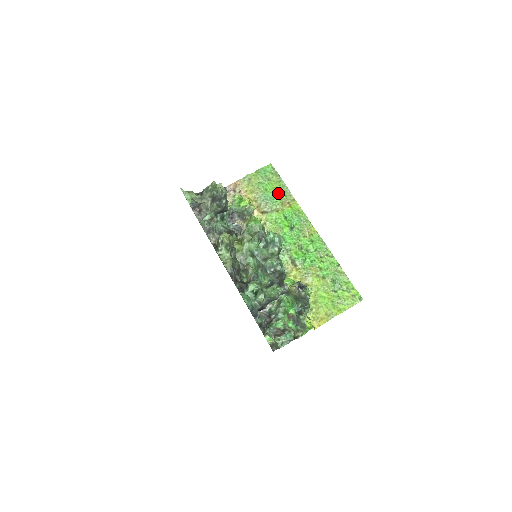
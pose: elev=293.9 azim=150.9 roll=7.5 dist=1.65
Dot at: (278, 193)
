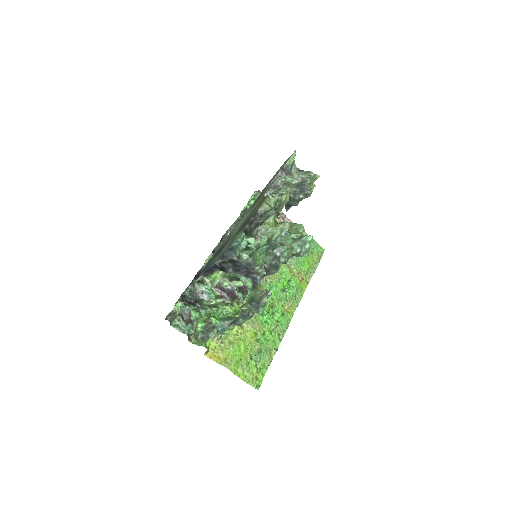
Dot at: (306, 265)
